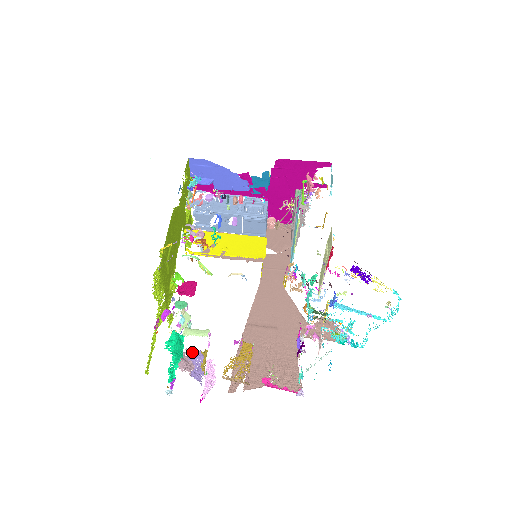
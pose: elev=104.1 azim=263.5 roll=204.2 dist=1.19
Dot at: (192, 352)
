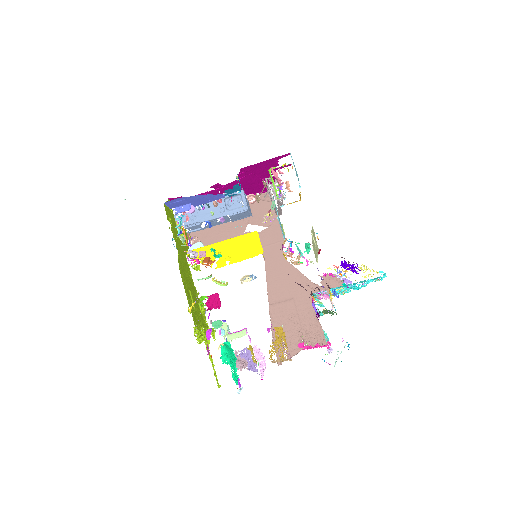
Dot at: (241, 351)
